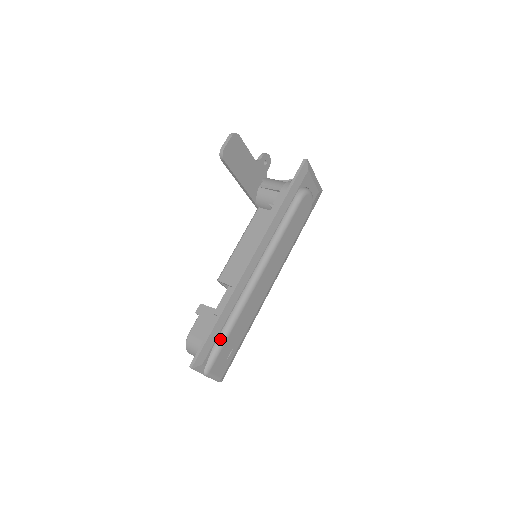
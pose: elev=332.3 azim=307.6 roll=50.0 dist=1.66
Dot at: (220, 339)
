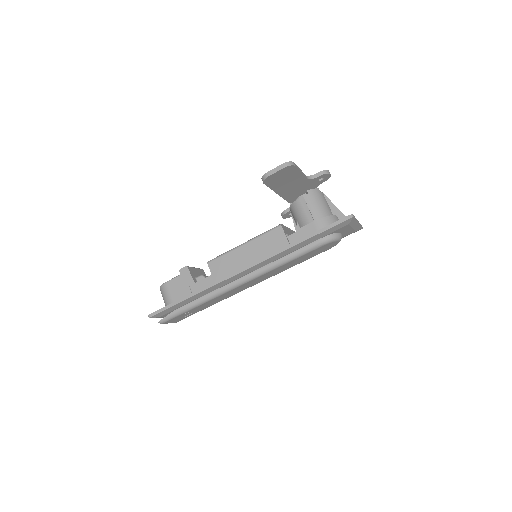
Dot at: (182, 309)
